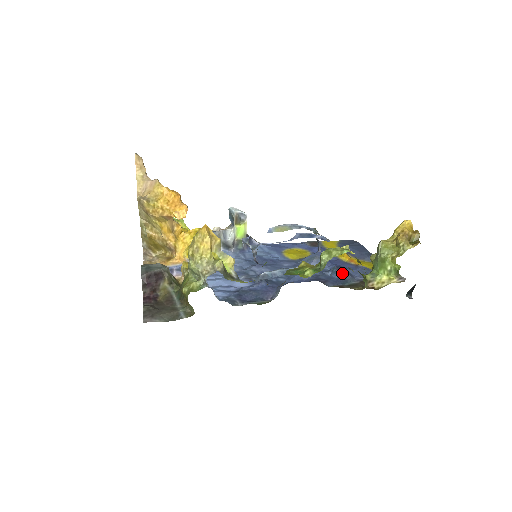
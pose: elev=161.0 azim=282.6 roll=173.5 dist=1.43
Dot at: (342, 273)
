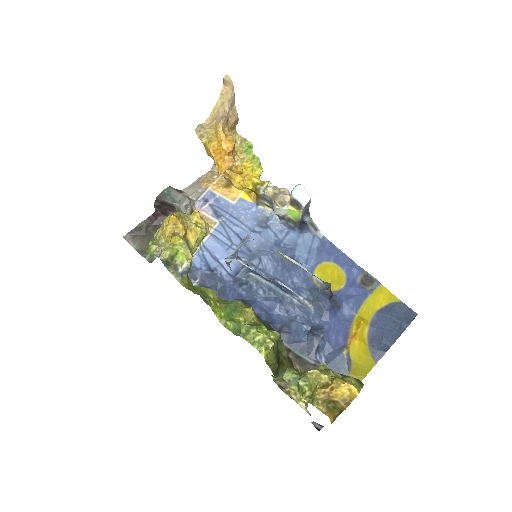
Dot at: (311, 341)
